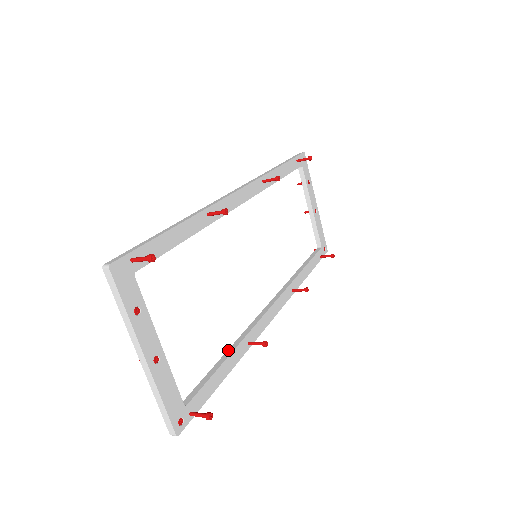
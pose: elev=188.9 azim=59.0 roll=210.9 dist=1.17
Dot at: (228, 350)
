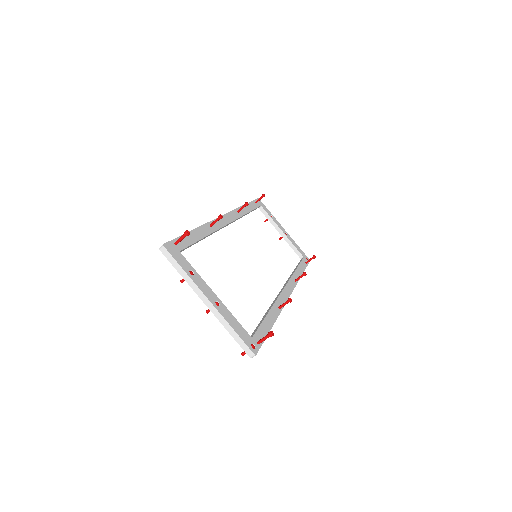
Dot at: (266, 313)
